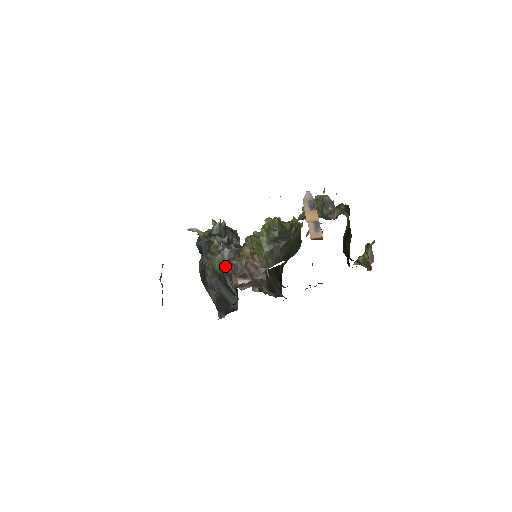
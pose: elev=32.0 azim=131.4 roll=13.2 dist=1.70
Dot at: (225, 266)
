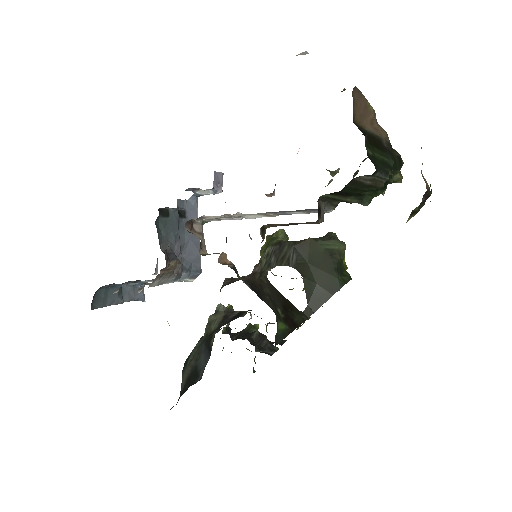
Dot at: (223, 325)
